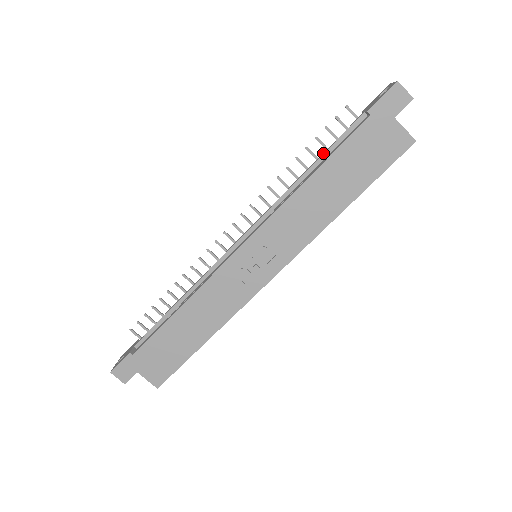
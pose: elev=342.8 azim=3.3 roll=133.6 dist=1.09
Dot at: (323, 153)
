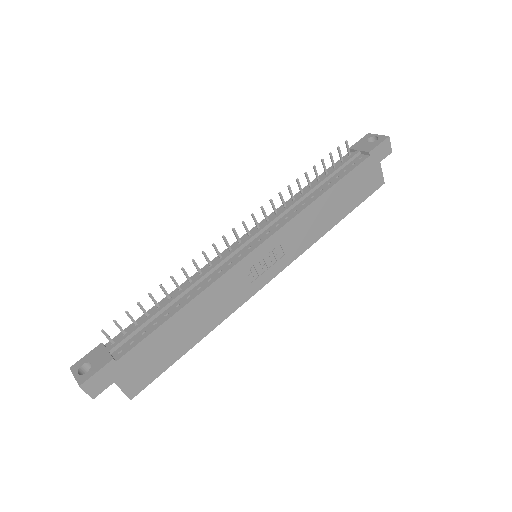
Dot at: (328, 175)
